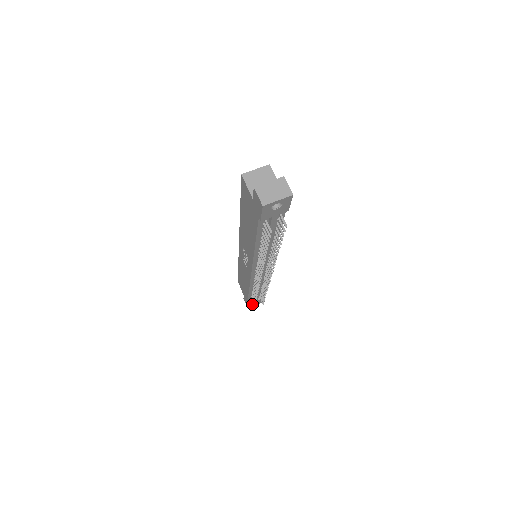
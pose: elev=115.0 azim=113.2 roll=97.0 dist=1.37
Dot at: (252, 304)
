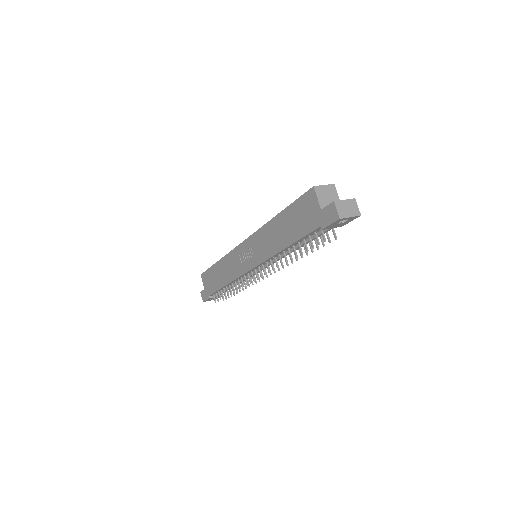
Dot at: (214, 299)
